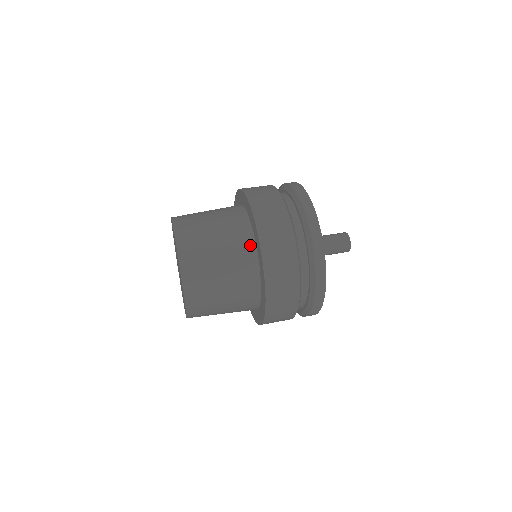
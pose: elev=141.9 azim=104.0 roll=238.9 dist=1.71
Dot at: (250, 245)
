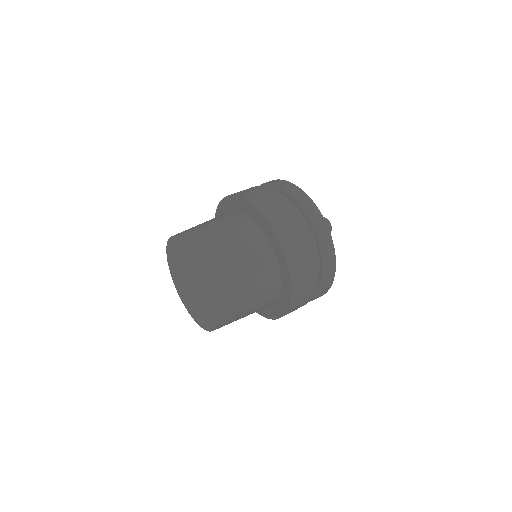
Dot at: (257, 231)
